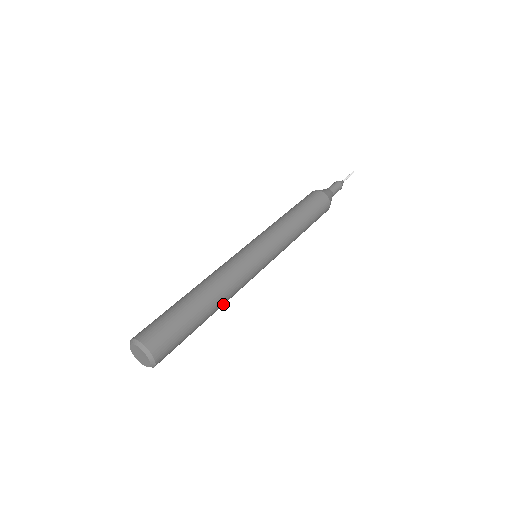
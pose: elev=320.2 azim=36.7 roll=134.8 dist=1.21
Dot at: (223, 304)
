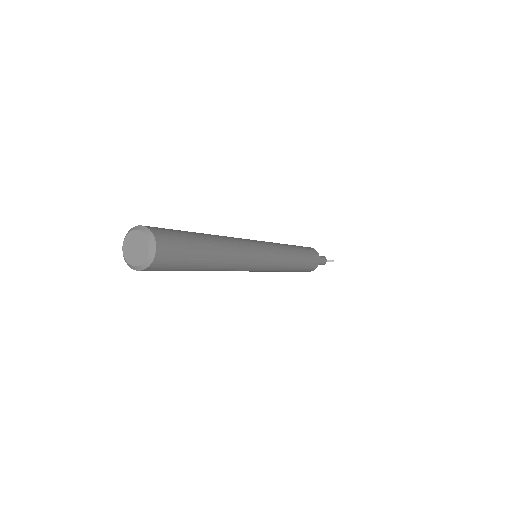
Dot at: (228, 260)
